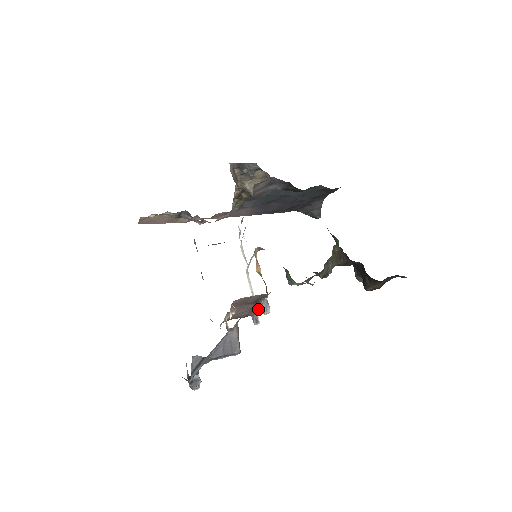
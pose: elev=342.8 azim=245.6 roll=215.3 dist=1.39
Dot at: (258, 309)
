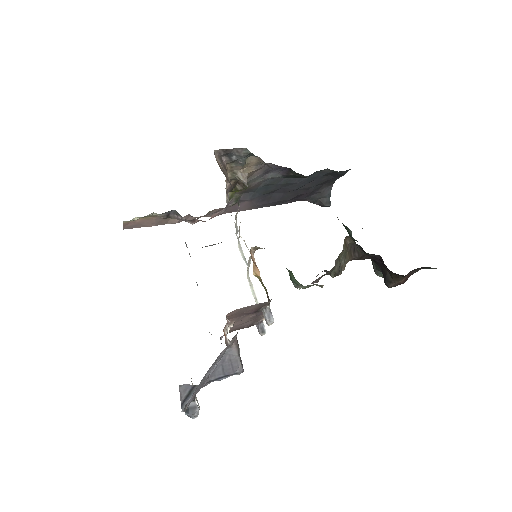
Dot at: (263, 317)
